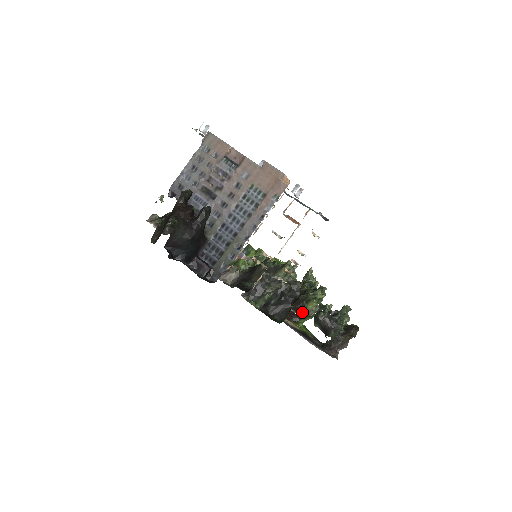
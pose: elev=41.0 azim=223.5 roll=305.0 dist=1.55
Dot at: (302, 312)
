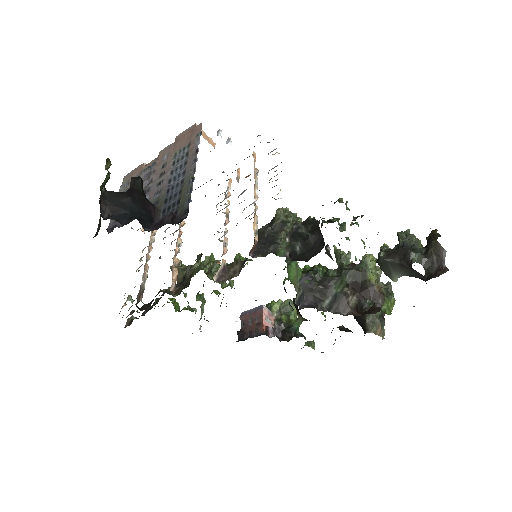
Dot at: (372, 293)
